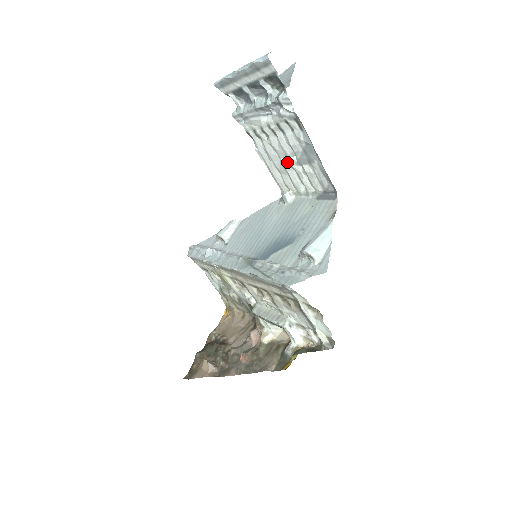
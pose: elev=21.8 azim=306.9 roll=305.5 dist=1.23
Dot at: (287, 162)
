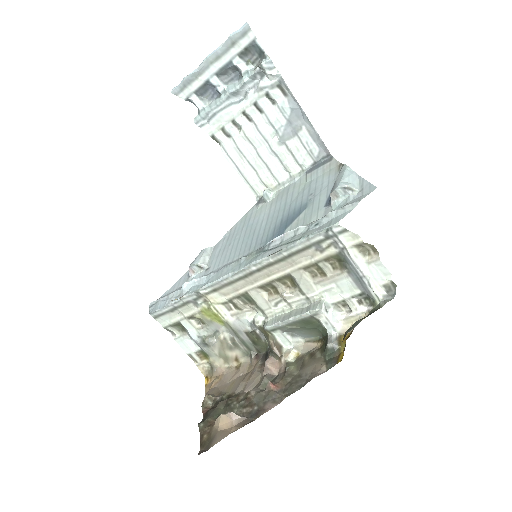
Dot at: (265, 149)
